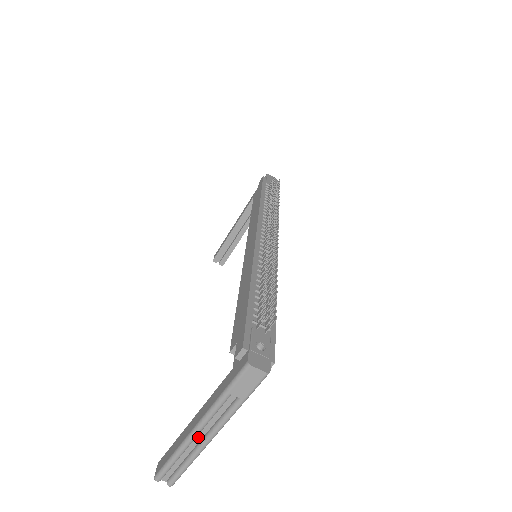
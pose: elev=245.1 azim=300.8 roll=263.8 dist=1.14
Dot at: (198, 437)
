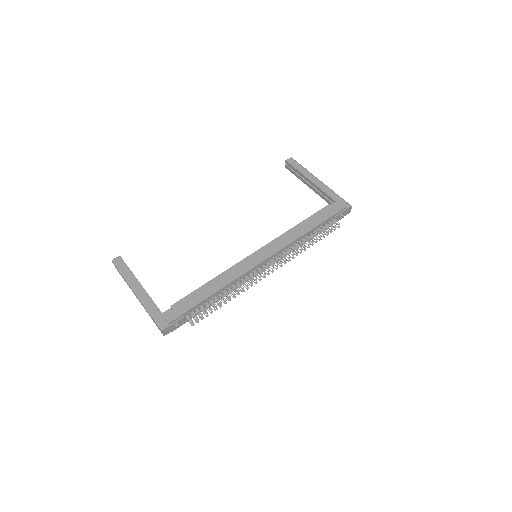
Dot at: occluded
